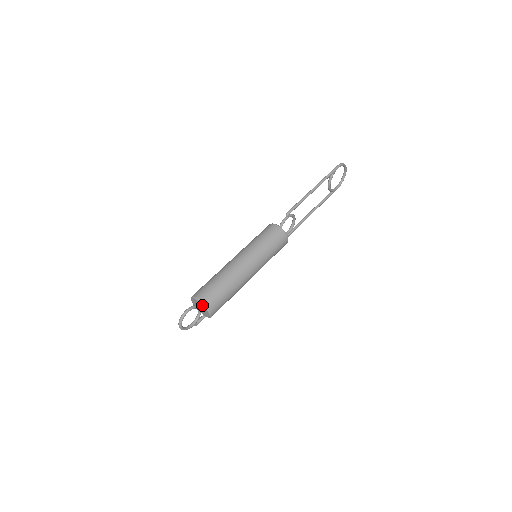
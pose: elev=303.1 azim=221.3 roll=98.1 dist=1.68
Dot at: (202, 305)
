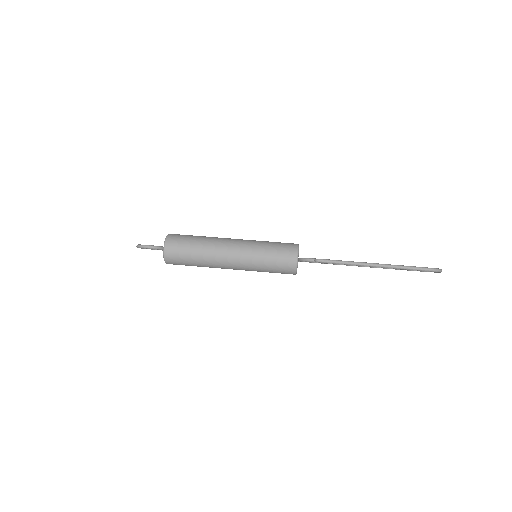
Dot at: (163, 254)
